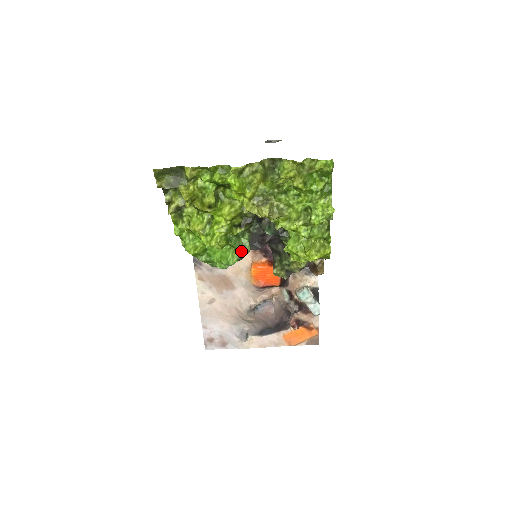
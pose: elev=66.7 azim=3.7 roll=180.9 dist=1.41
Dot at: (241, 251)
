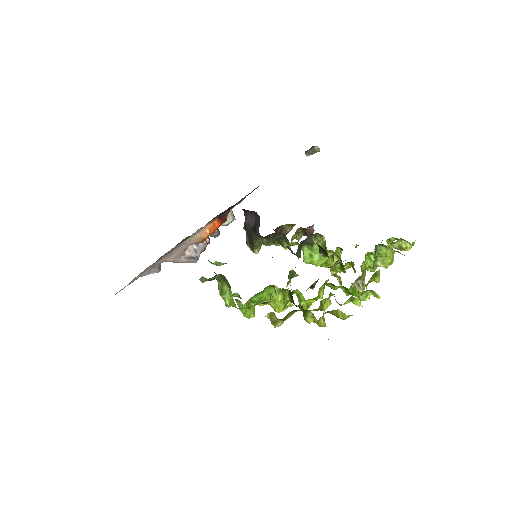
Dot at: occluded
